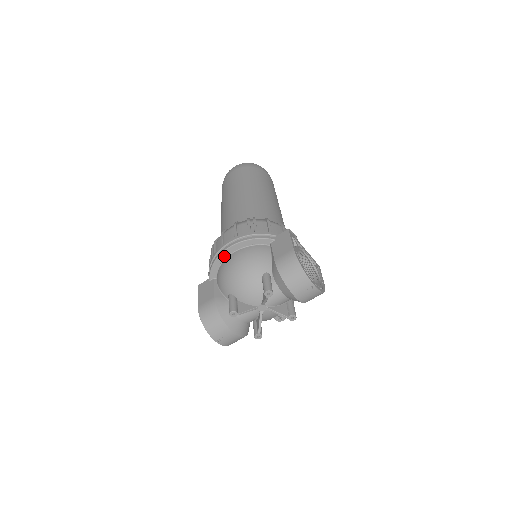
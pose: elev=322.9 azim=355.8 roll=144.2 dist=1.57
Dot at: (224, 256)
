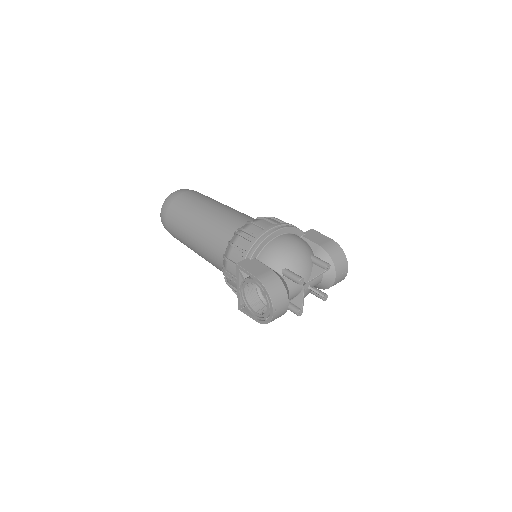
Dot at: (272, 237)
